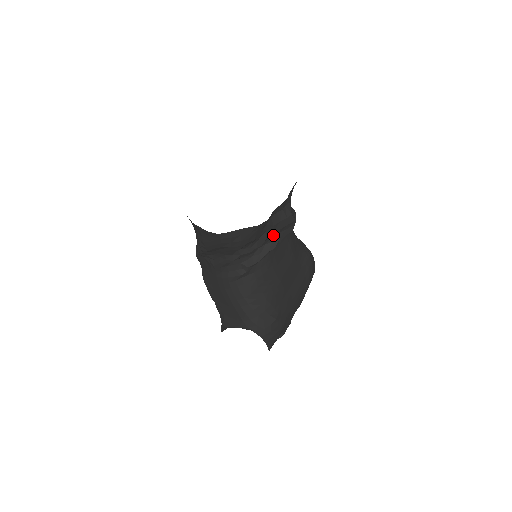
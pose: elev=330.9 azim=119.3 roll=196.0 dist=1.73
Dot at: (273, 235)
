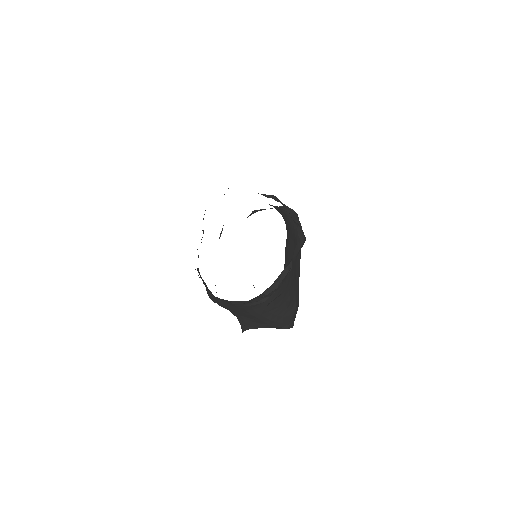
Dot at: occluded
